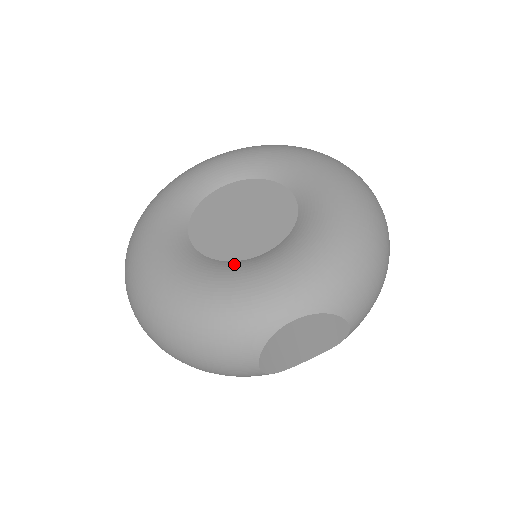
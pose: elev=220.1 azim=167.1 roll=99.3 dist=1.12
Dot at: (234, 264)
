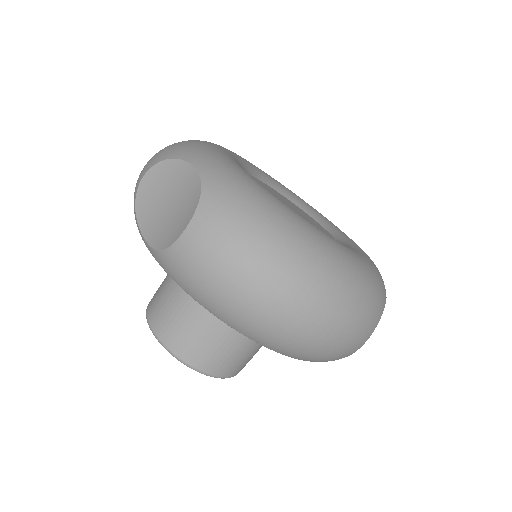
Dot at: occluded
